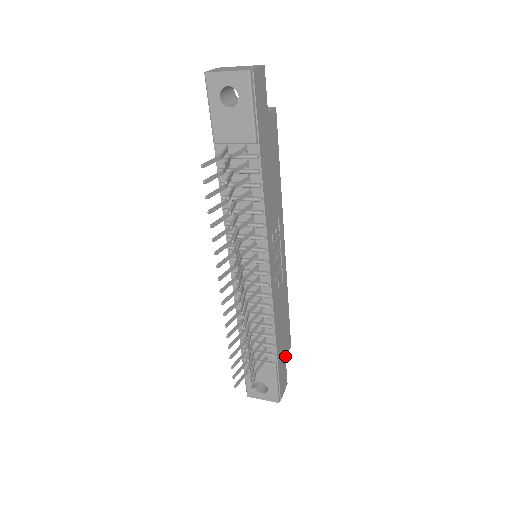
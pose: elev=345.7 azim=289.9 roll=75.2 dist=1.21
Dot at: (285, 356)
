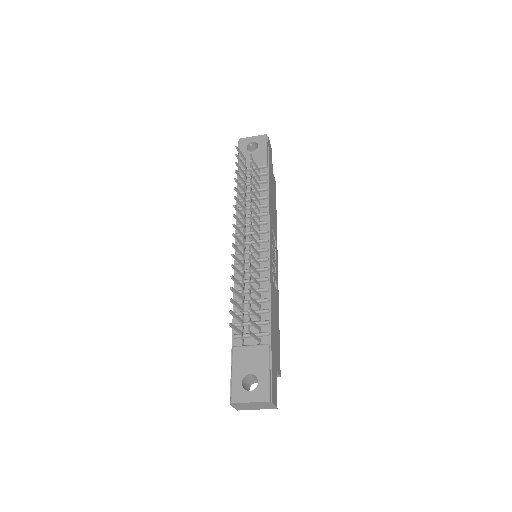
Dot at: (276, 366)
